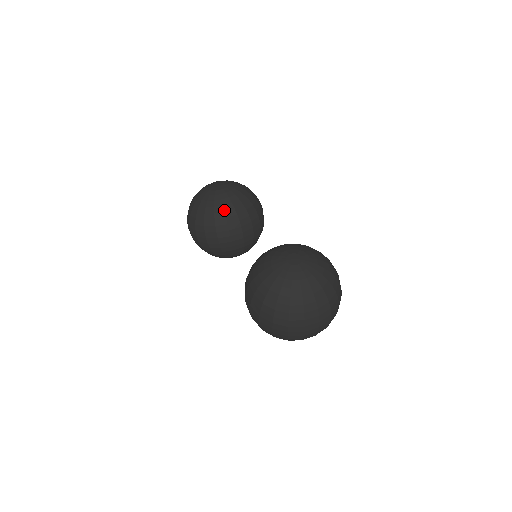
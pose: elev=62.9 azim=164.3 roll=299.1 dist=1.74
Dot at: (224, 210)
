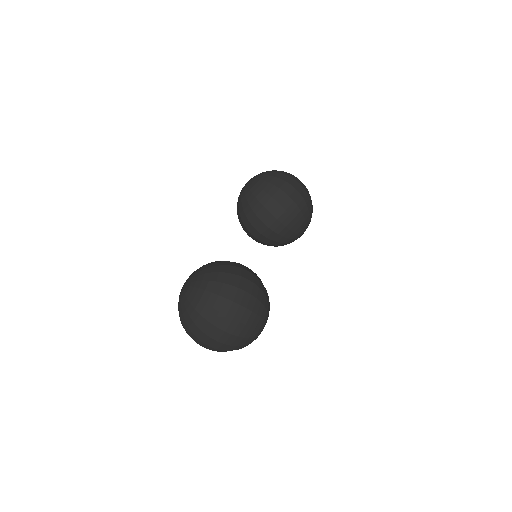
Dot at: (239, 213)
